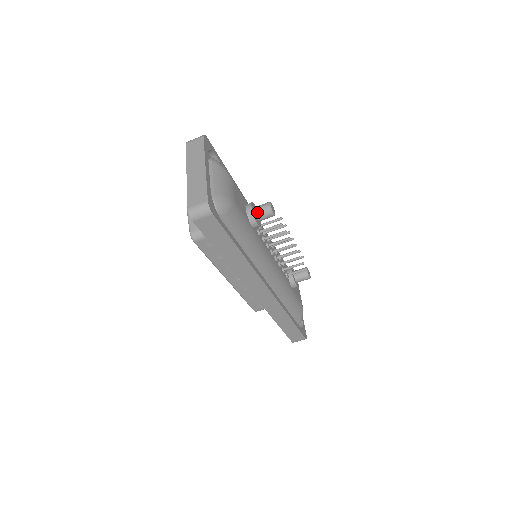
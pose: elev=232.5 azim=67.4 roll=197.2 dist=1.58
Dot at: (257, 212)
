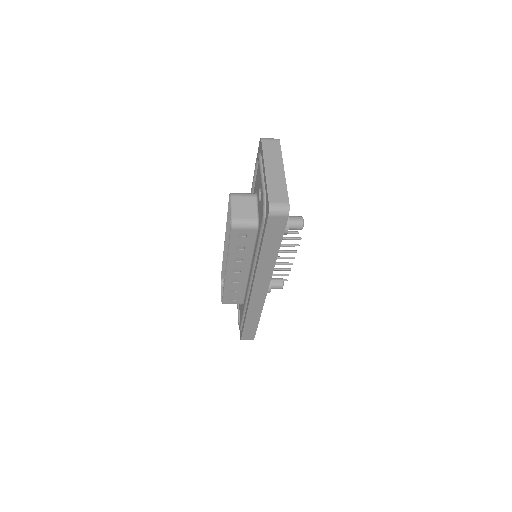
Dot at: (291, 222)
